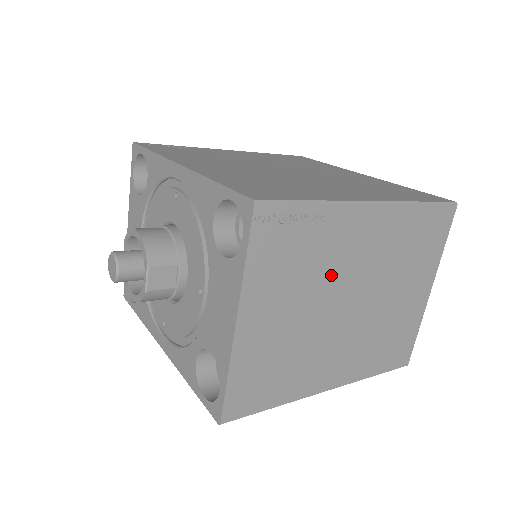
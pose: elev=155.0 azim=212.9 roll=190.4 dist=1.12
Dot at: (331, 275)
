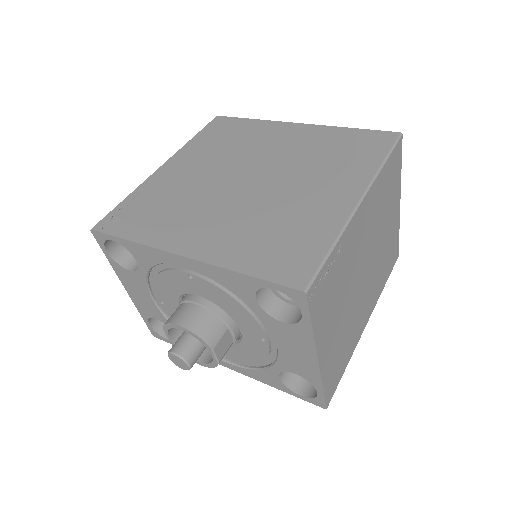
Dot at: (352, 270)
